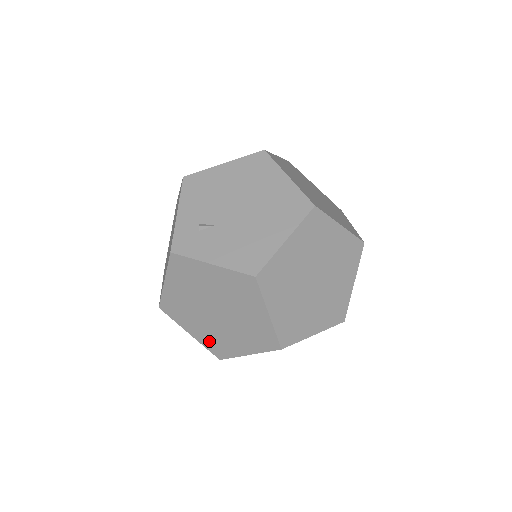
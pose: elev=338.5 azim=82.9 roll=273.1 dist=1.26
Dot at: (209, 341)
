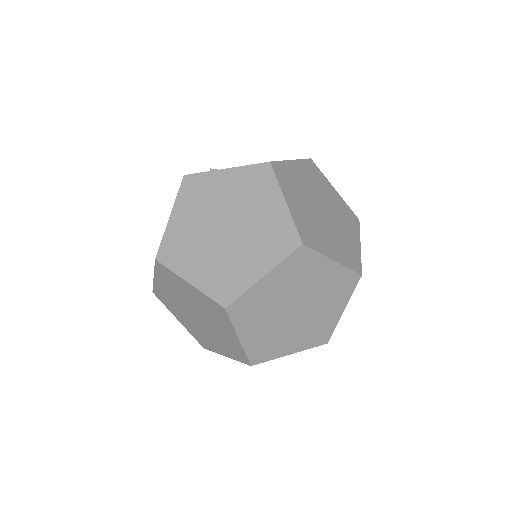
Dot at: (213, 281)
